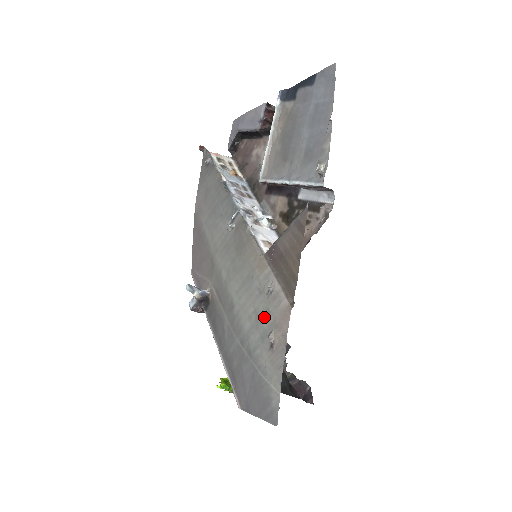
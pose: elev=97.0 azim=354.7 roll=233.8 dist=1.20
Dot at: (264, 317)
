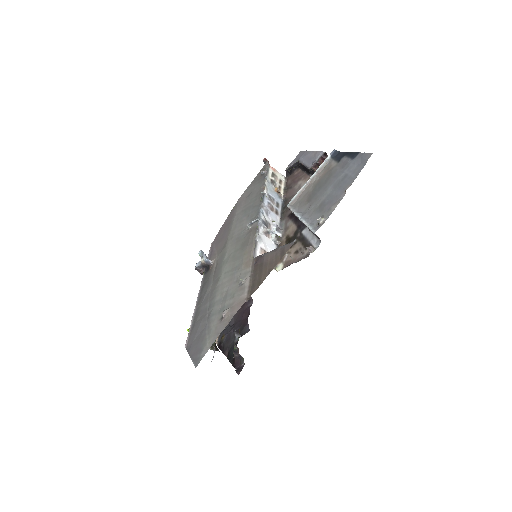
Dot at: (229, 298)
